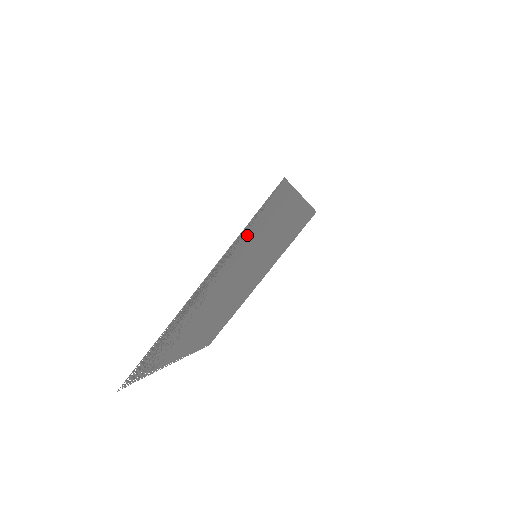
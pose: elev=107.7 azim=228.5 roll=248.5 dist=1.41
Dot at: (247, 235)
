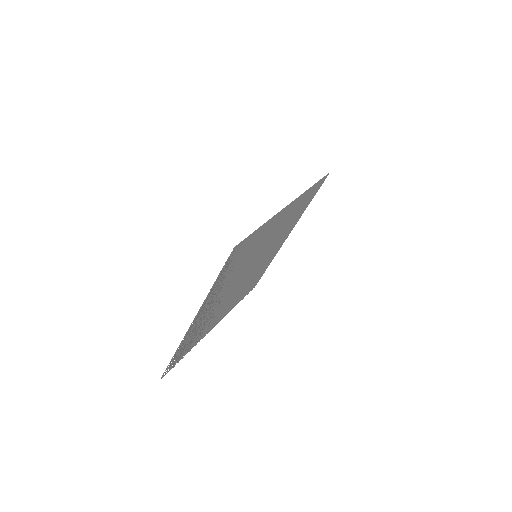
Dot at: (223, 278)
